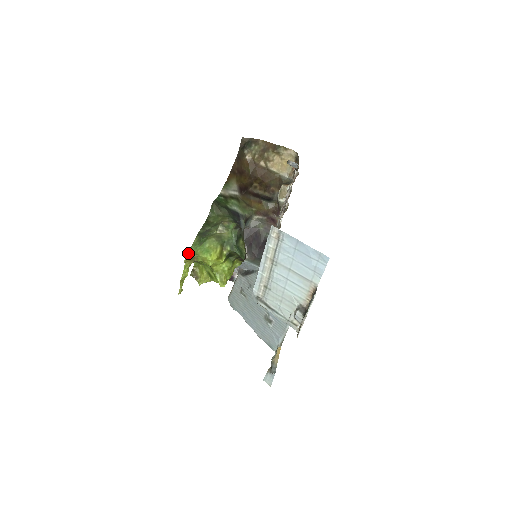
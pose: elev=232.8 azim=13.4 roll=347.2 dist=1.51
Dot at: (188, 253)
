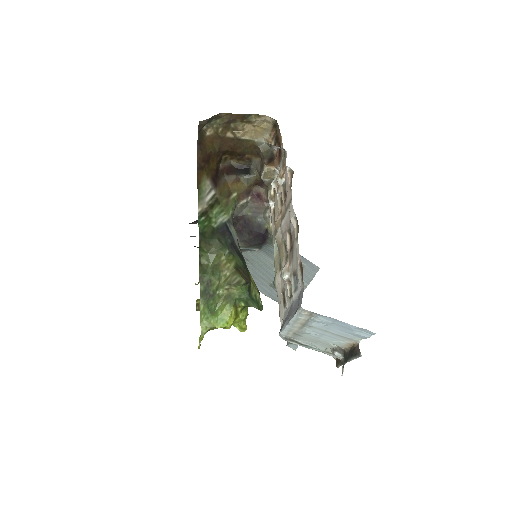
Dot at: (201, 328)
